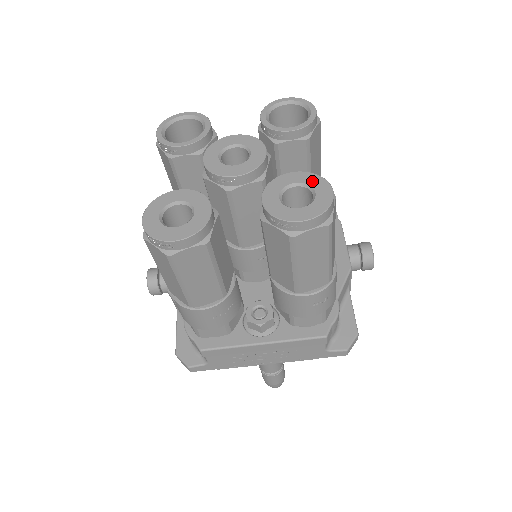
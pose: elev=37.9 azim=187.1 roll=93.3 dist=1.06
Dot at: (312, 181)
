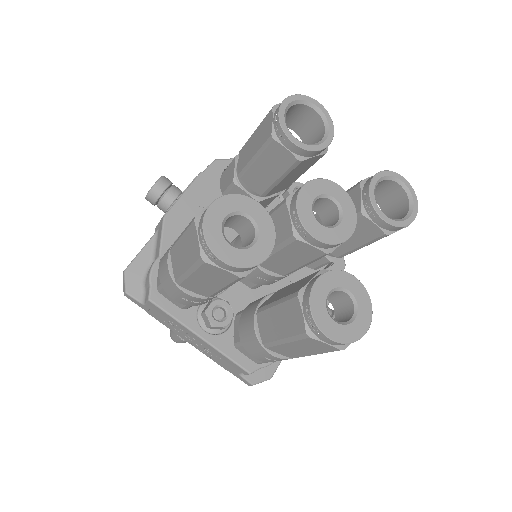
Dot at: (362, 302)
